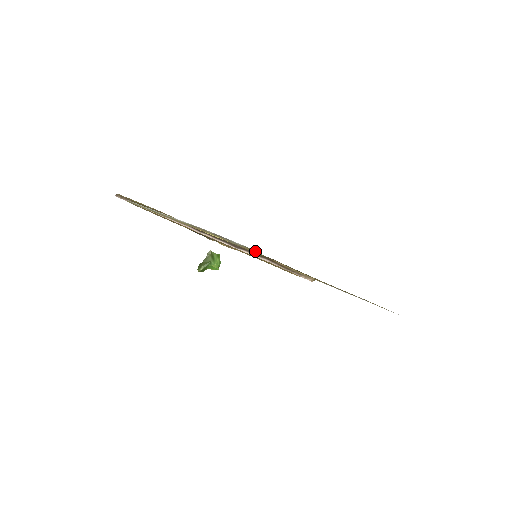
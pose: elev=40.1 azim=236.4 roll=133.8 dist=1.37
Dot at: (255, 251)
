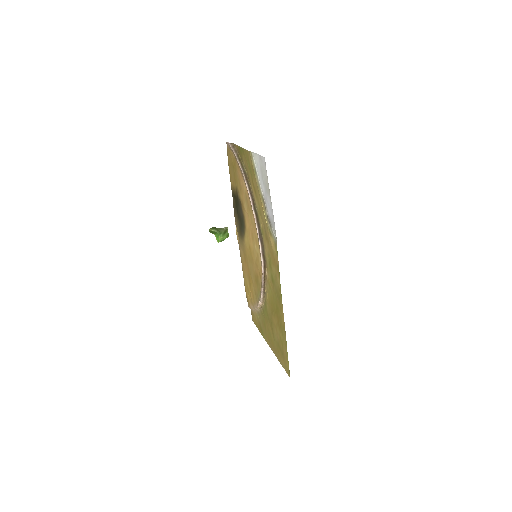
Dot at: occluded
